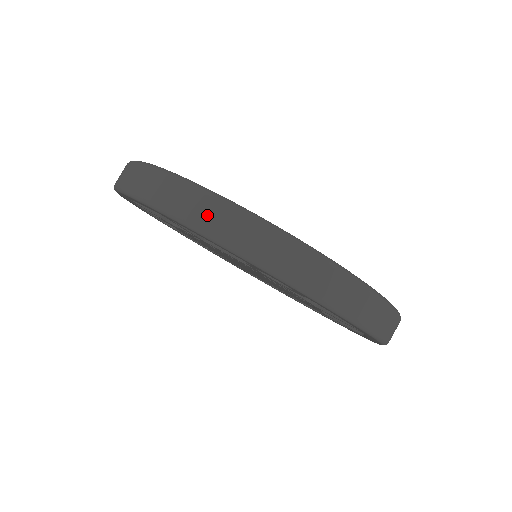
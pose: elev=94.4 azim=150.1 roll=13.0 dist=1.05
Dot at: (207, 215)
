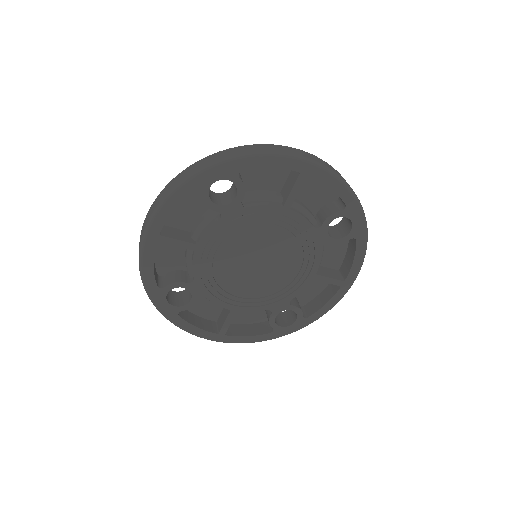
Dot at: (160, 198)
